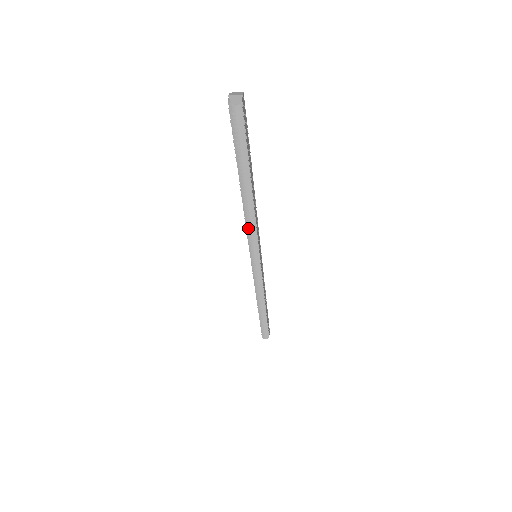
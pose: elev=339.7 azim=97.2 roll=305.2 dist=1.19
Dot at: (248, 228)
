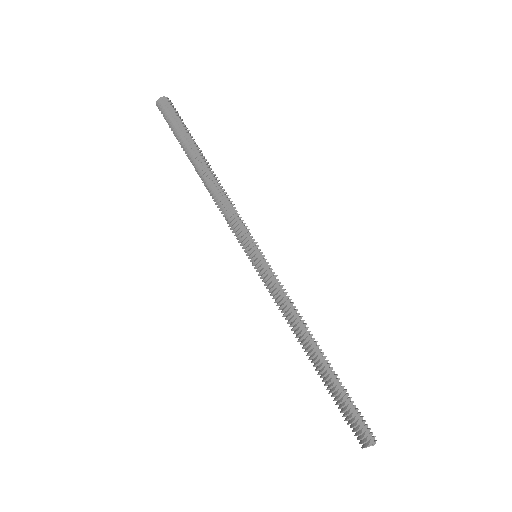
Dot at: (222, 212)
